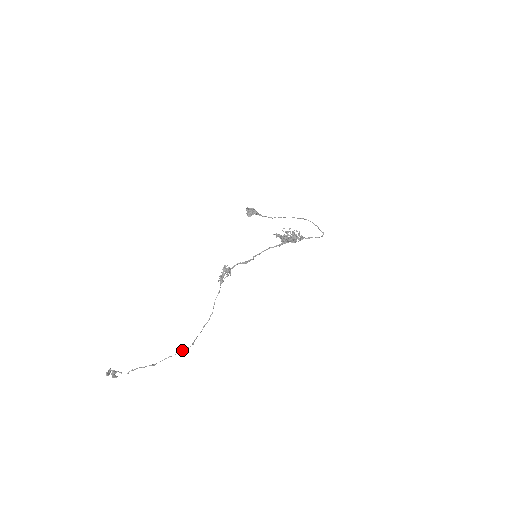
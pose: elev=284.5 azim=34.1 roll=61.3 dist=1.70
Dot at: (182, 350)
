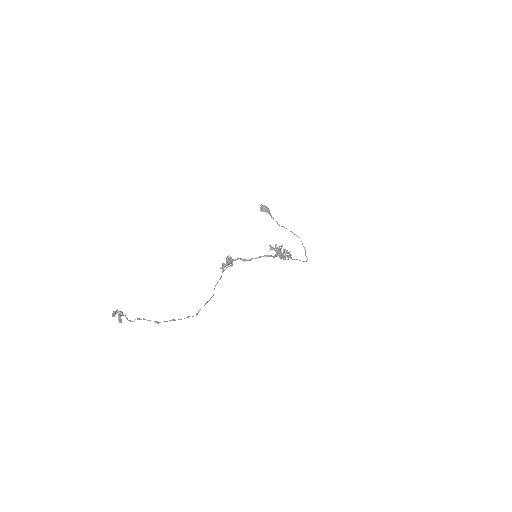
Dot at: (186, 317)
